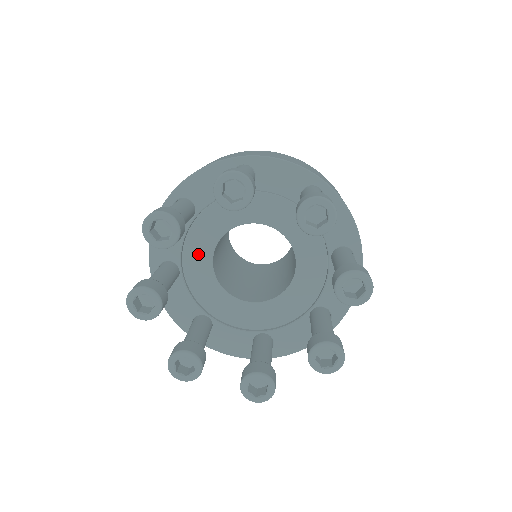
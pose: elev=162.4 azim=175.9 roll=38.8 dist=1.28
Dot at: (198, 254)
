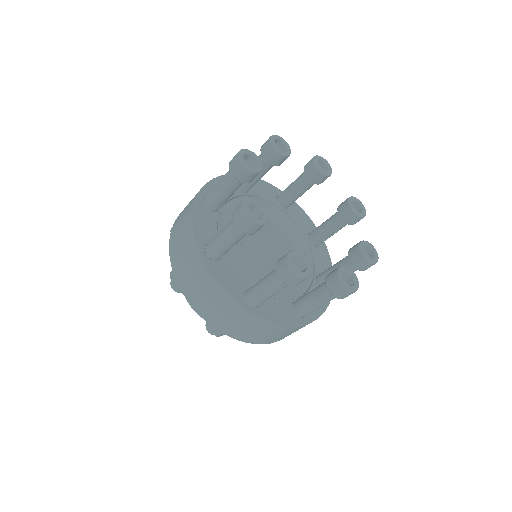
Dot at: occluded
